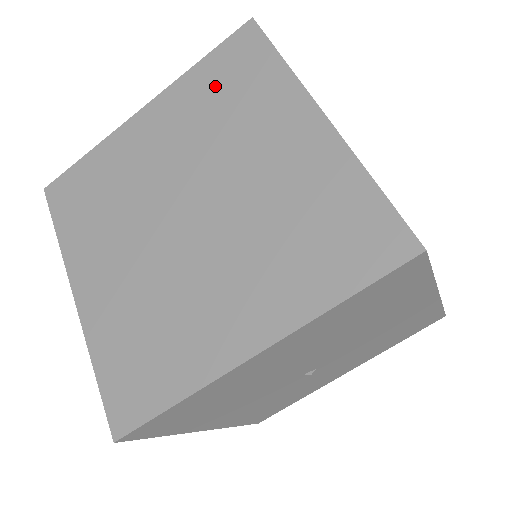
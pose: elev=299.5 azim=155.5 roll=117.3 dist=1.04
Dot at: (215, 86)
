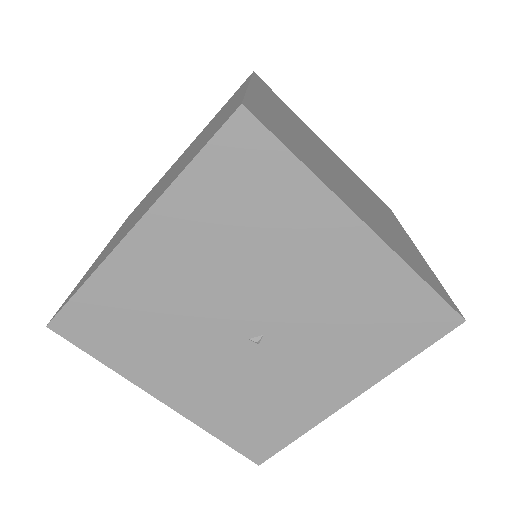
Dot at: occluded
